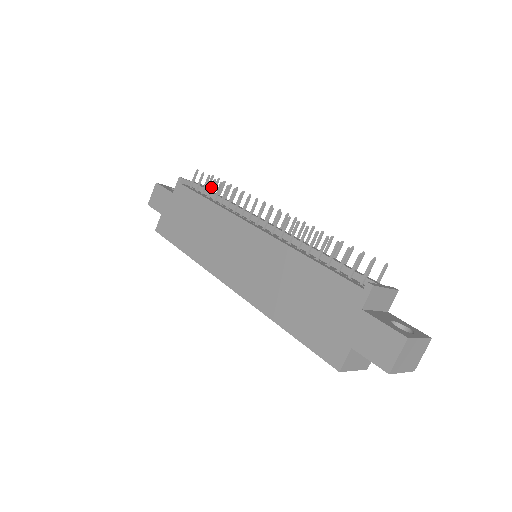
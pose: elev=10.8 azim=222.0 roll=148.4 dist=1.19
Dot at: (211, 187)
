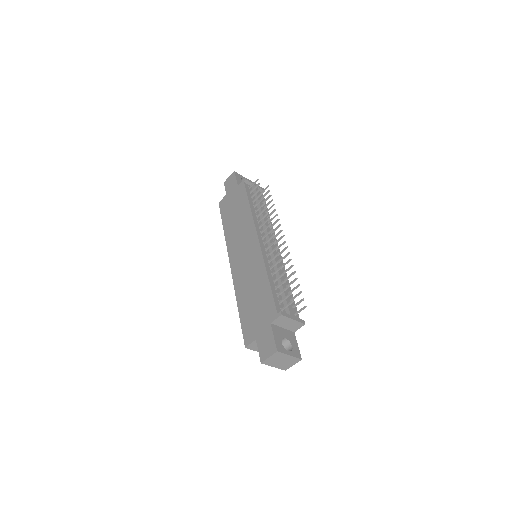
Dot at: (257, 197)
